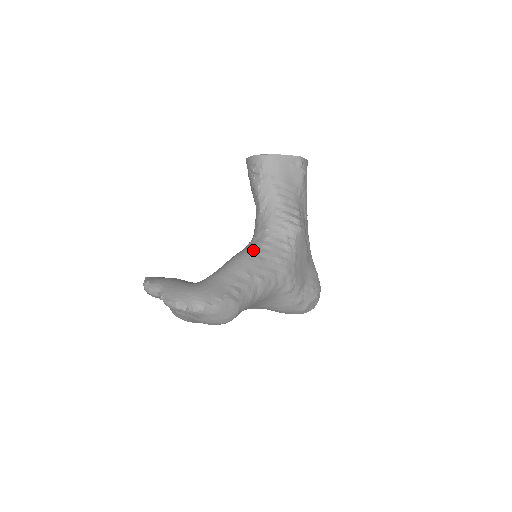
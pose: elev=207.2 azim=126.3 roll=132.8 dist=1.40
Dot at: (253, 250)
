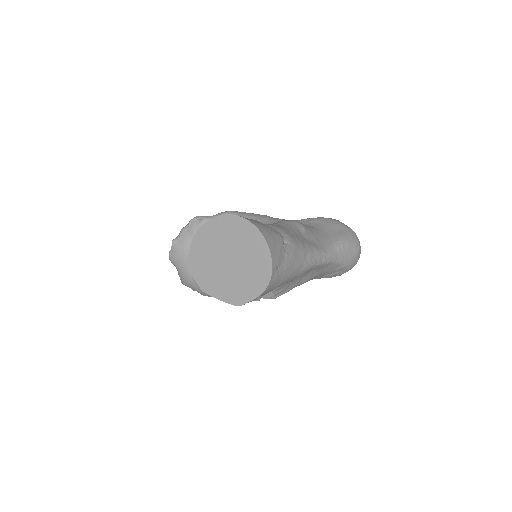
Dot at: occluded
